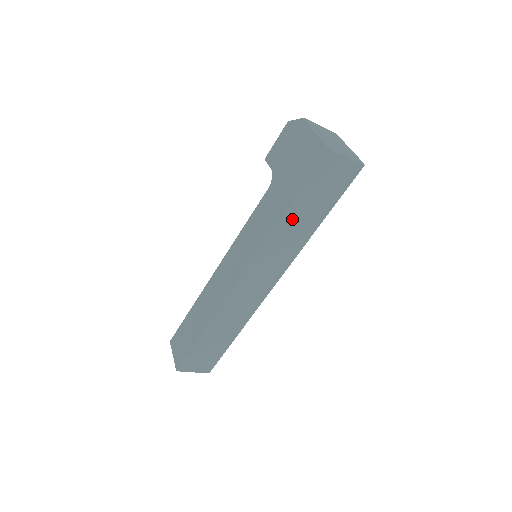
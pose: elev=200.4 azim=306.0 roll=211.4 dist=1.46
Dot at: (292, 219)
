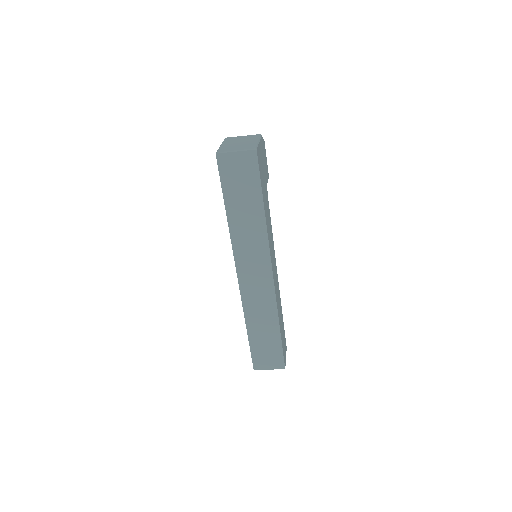
Dot at: (236, 216)
